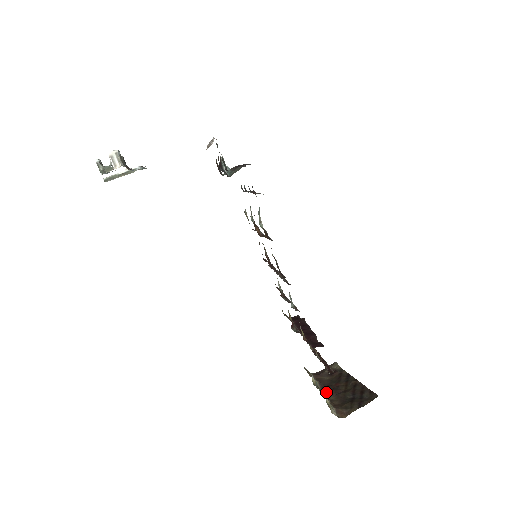
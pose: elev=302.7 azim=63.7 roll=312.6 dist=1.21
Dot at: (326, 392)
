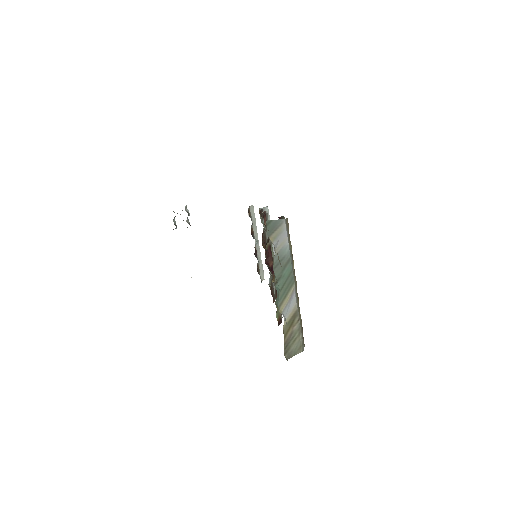
Dot at: occluded
